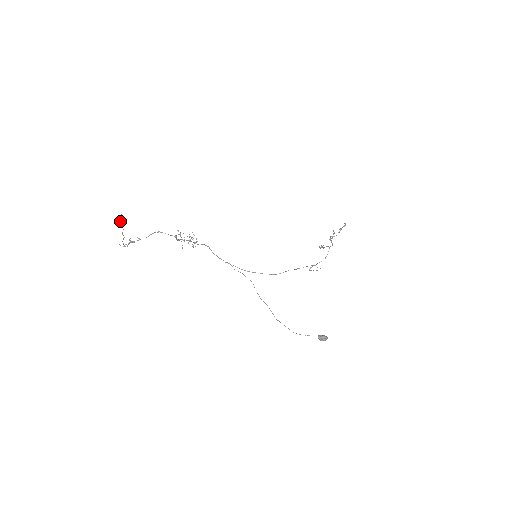
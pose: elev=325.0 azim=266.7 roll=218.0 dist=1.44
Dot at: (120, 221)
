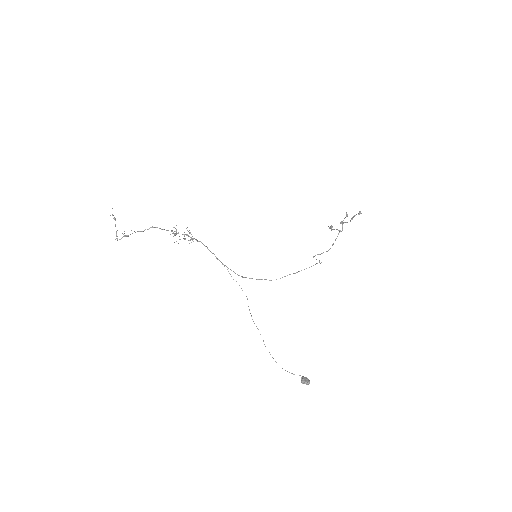
Dot at: (112, 215)
